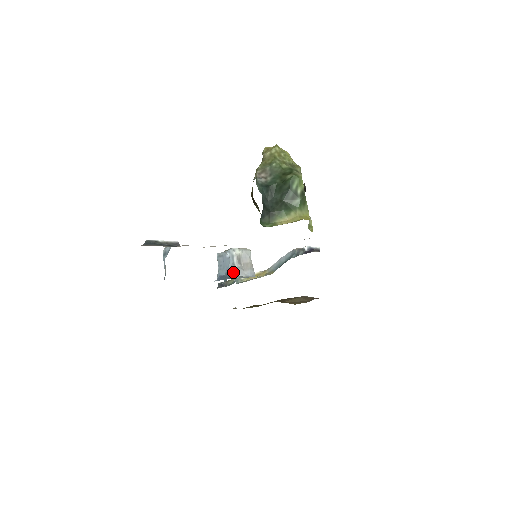
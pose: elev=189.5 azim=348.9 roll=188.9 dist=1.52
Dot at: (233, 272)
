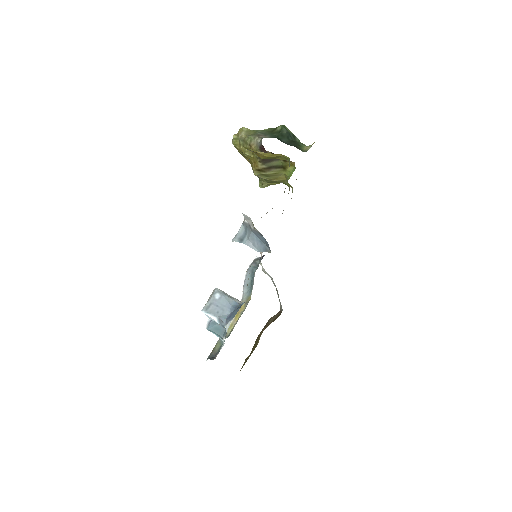
Dot at: (237, 302)
